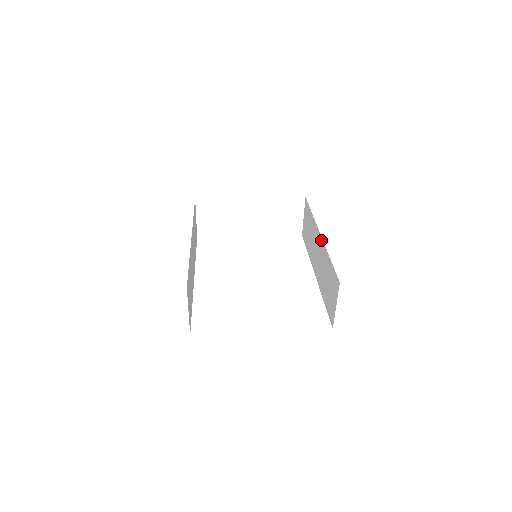
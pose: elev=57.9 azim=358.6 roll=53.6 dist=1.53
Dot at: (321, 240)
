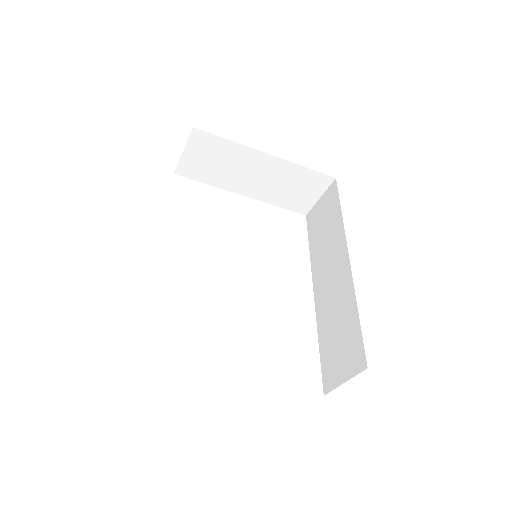
Dot at: (348, 270)
